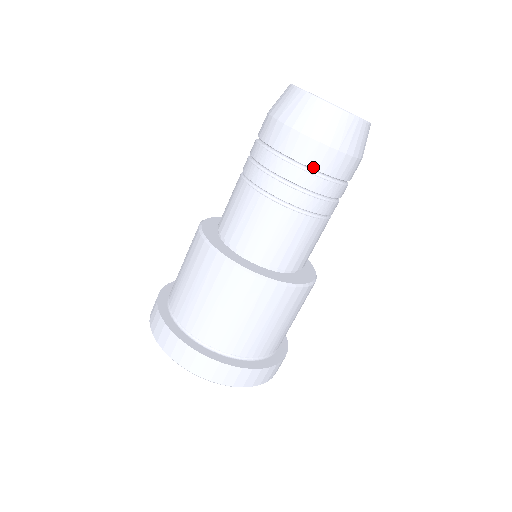
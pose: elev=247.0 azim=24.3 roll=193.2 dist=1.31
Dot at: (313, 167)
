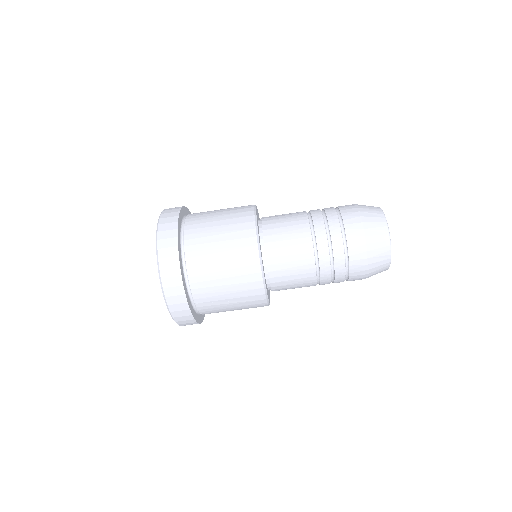
Dot at: (344, 222)
